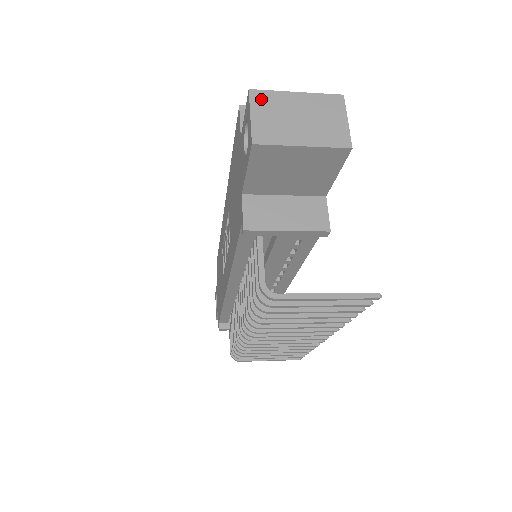
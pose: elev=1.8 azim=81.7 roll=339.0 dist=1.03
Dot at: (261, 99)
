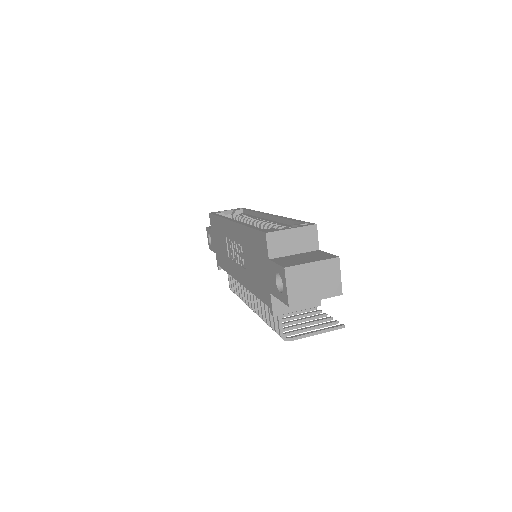
Dot at: (292, 273)
